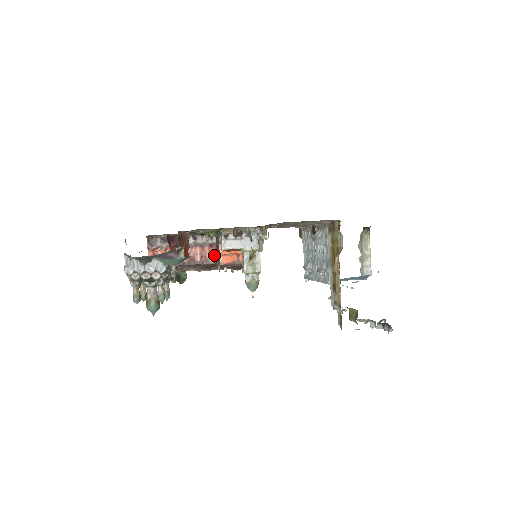
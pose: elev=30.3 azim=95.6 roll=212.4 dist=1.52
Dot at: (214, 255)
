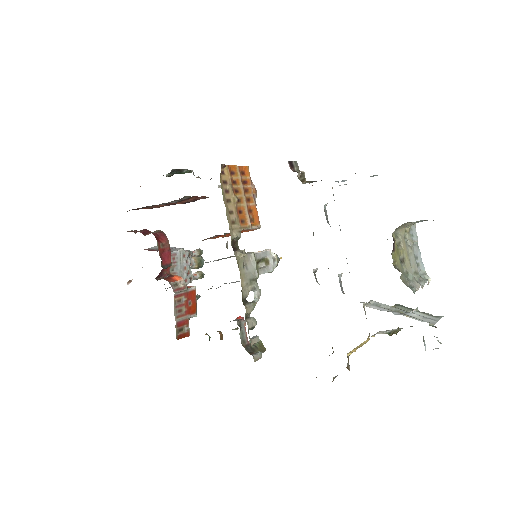
Dot at: (202, 196)
